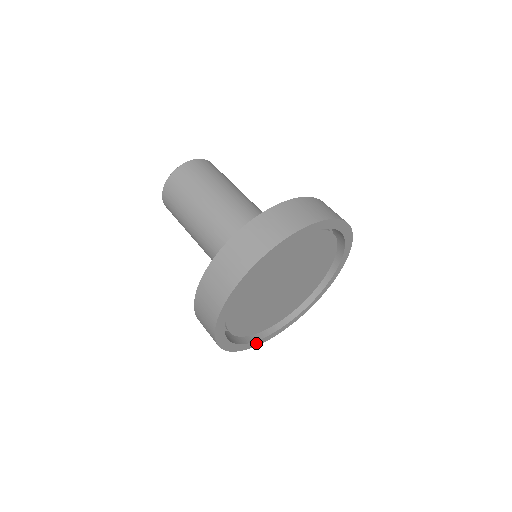
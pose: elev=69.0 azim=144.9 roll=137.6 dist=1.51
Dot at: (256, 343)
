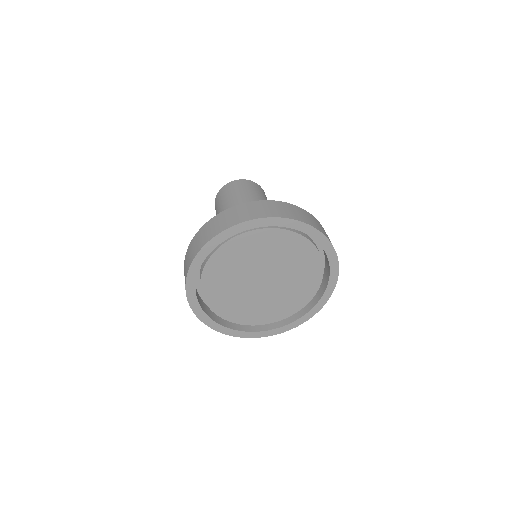
Dot at: (199, 312)
